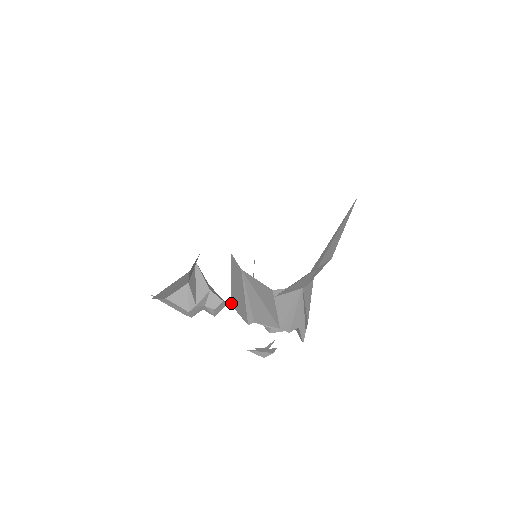
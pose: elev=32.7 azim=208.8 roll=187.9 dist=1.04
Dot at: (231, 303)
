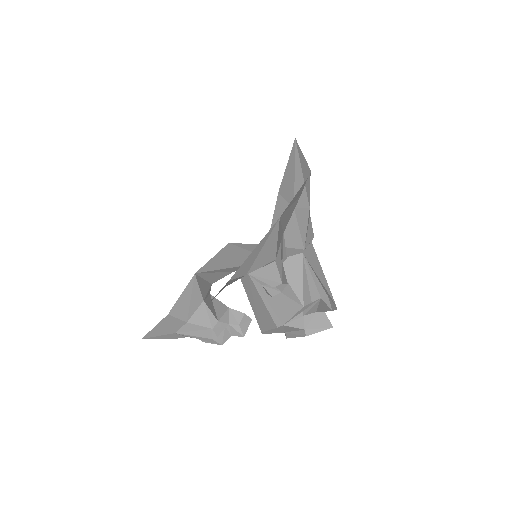
Dot at: occluded
